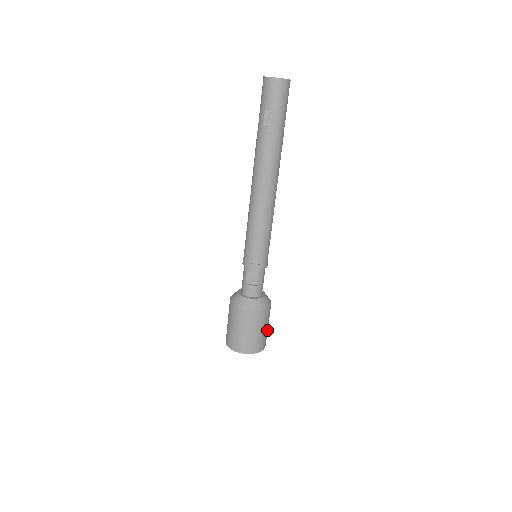
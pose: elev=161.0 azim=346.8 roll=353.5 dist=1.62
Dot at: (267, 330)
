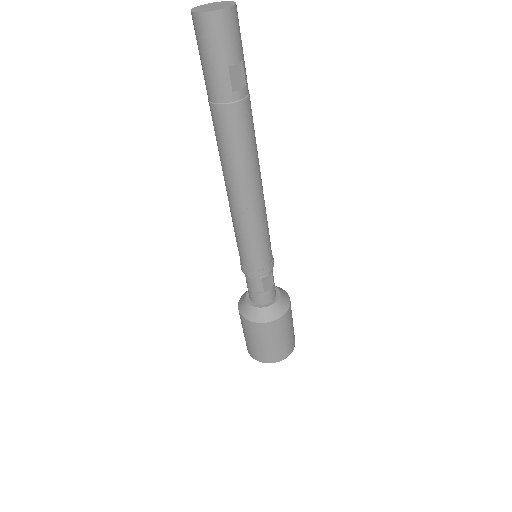
Dot at: occluded
